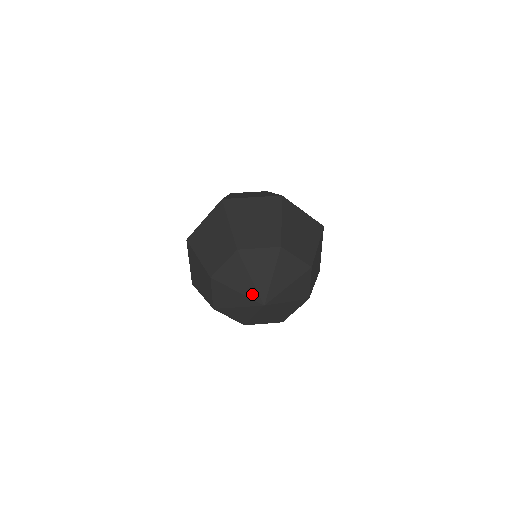
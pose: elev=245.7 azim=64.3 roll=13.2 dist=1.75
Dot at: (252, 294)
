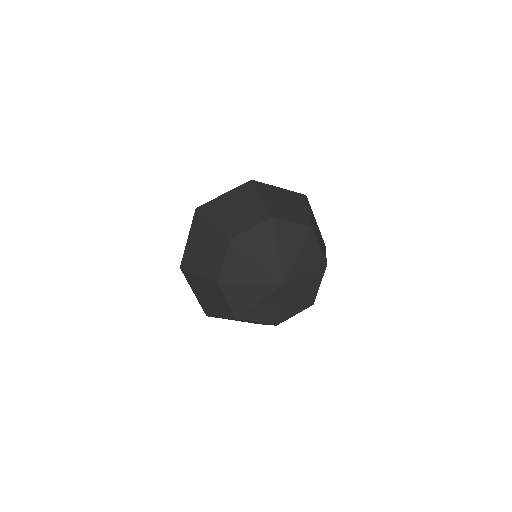
Dot at: (266, 278)
